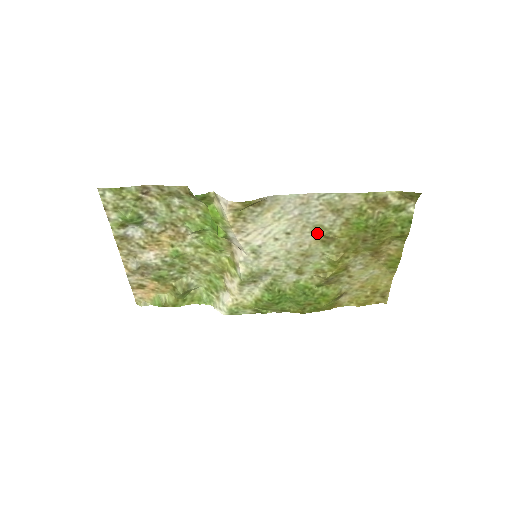
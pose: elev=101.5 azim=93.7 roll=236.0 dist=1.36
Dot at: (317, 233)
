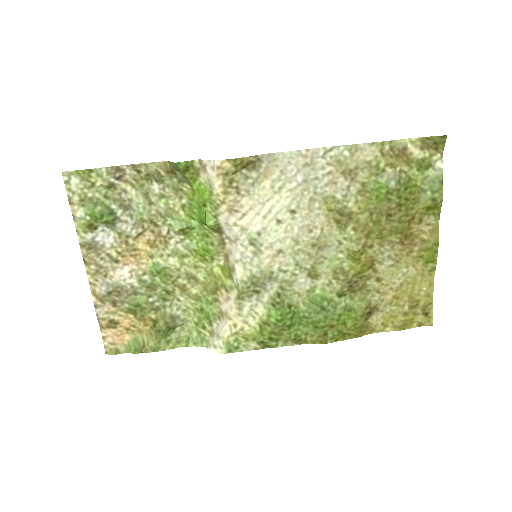
Dot at: (329, 209)
